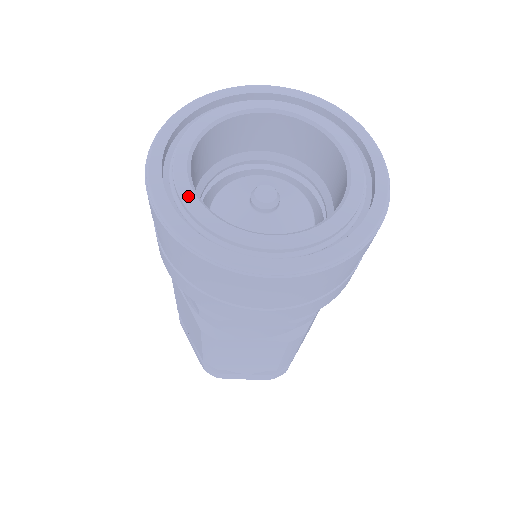
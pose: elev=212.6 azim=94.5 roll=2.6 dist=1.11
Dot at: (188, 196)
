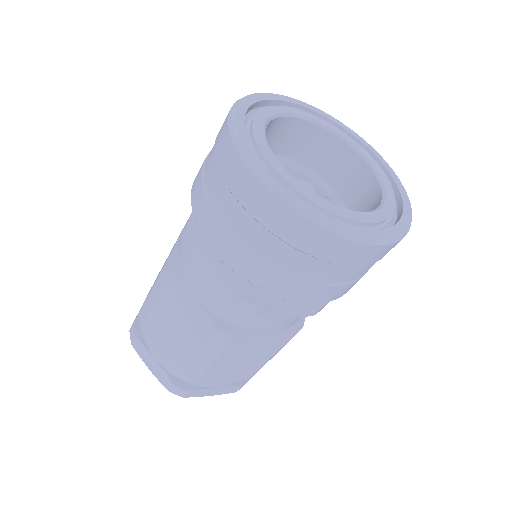
Dot at: (284, 173)
